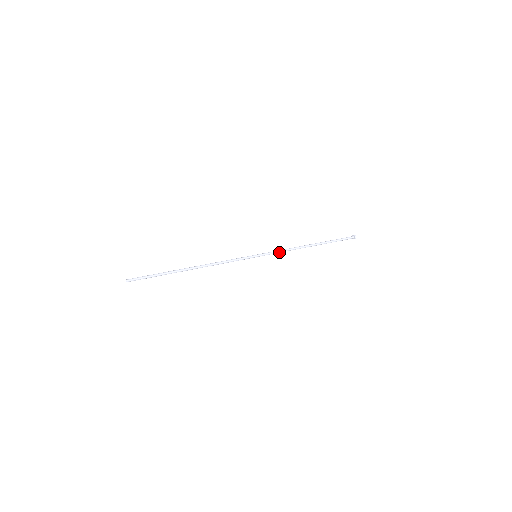
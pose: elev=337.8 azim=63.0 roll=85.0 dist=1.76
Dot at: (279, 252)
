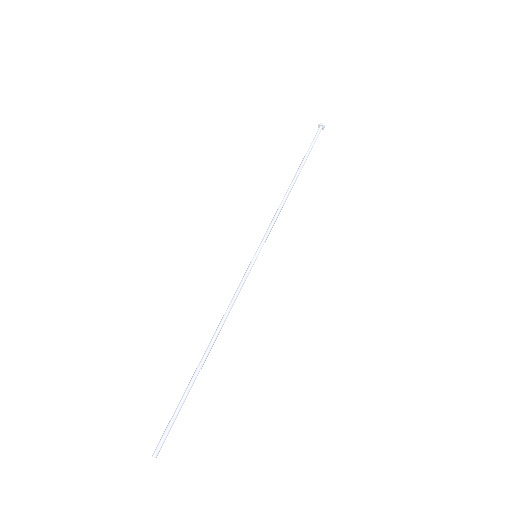
Dot at: (273, 225)
